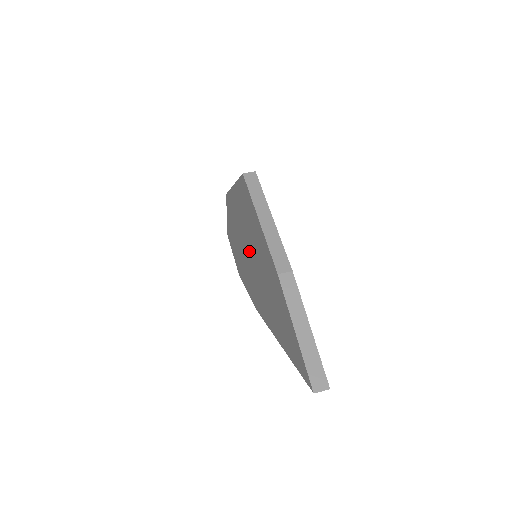
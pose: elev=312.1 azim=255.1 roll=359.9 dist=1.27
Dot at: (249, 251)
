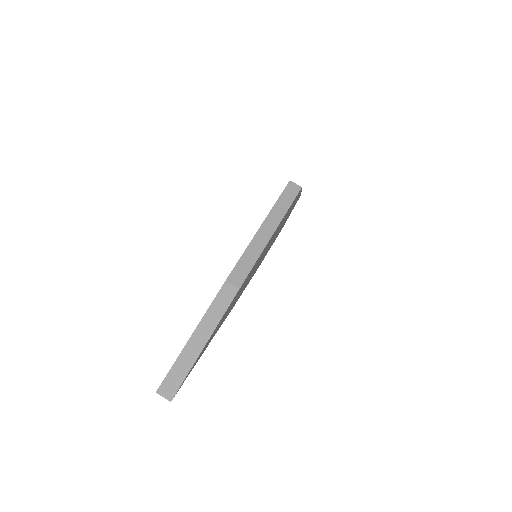
Dot at: occluded
